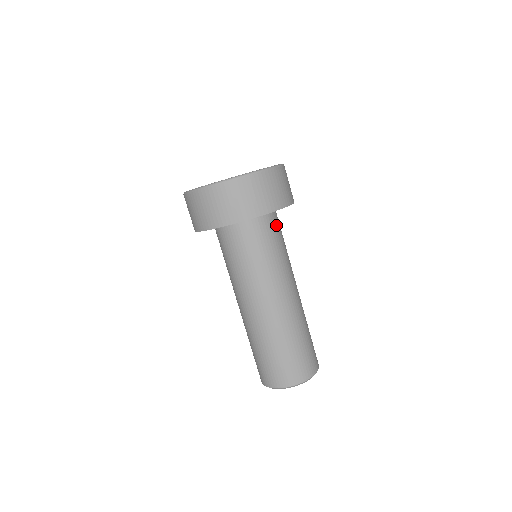
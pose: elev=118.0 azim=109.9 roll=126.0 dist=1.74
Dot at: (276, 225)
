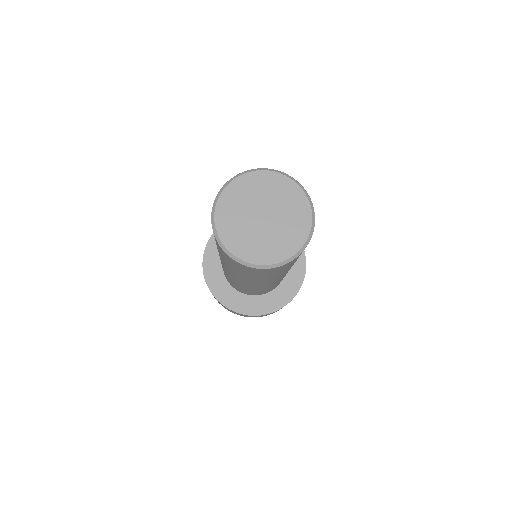
Dot at: occluded
